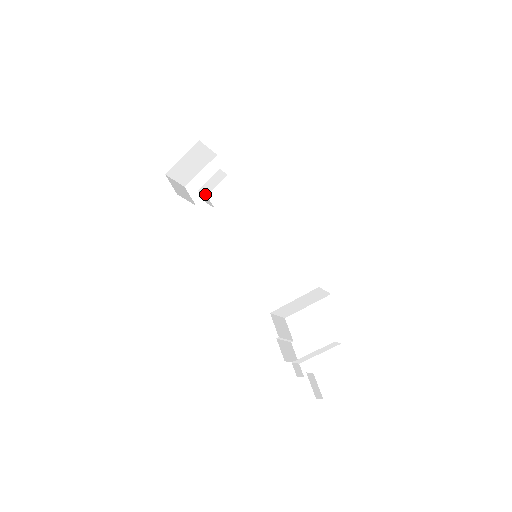
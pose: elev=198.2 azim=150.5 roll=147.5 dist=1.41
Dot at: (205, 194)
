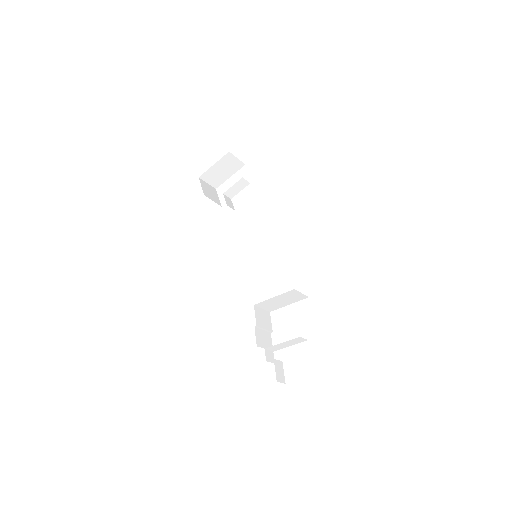
Dot at: (230, 197)
